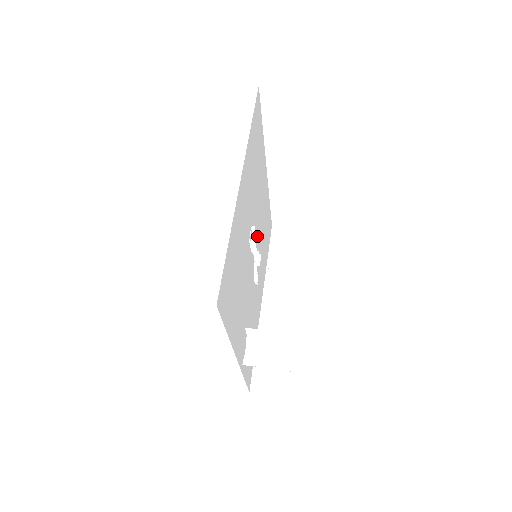
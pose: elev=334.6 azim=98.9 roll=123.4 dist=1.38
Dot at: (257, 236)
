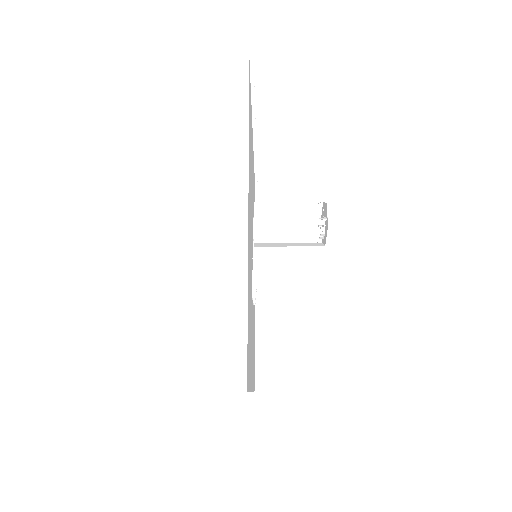
Dot at: occluded
